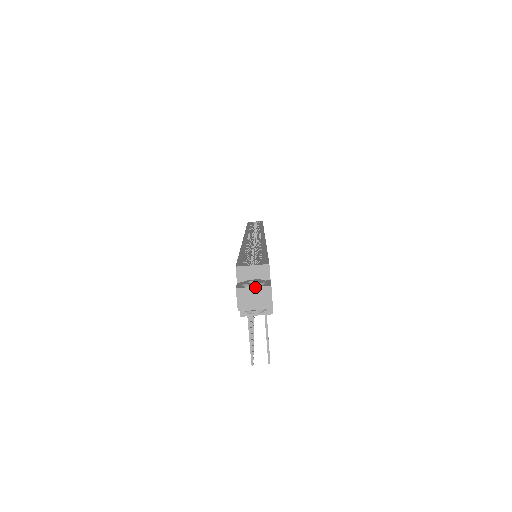
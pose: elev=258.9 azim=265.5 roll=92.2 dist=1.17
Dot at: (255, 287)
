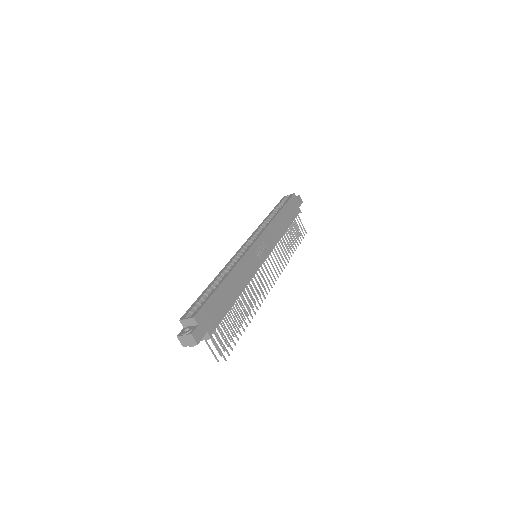
Dot at: (185, 335)
